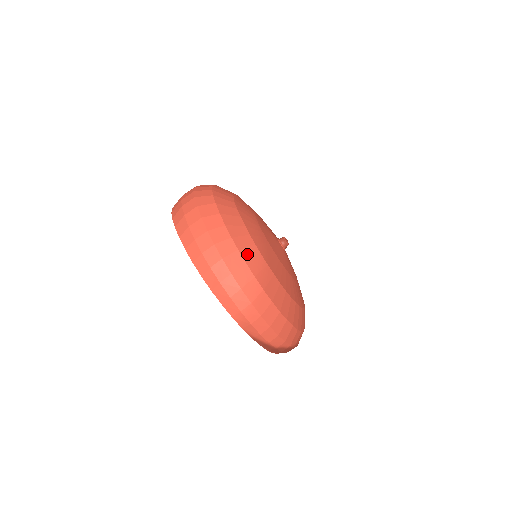
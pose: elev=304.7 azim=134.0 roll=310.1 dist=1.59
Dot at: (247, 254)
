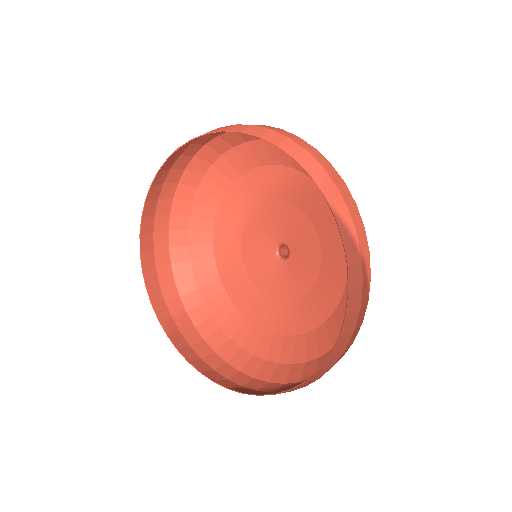
Dot at: occluded
